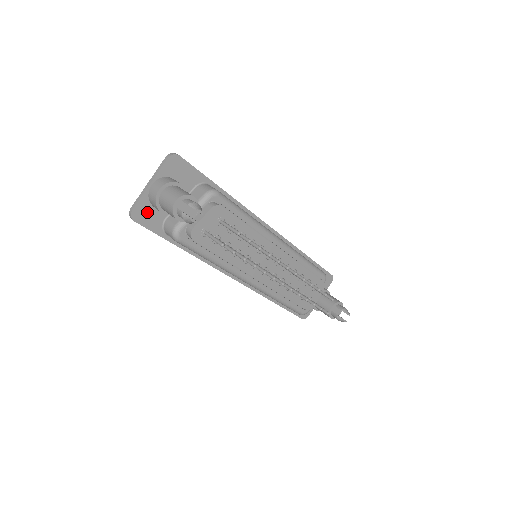
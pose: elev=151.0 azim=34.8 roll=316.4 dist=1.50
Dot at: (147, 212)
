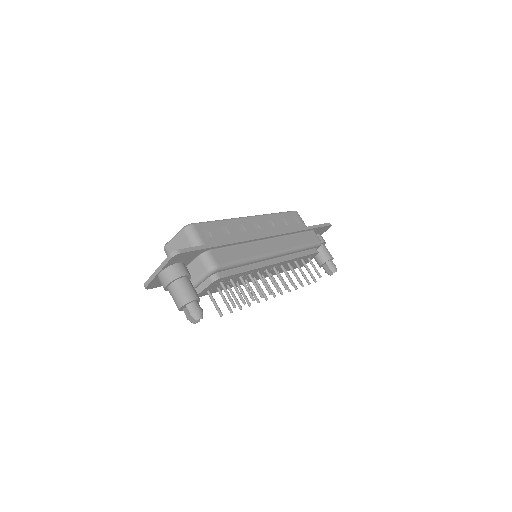
Dot at: (158, 282)
